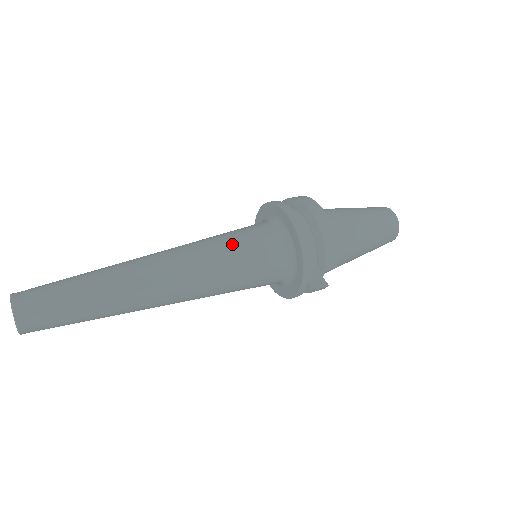
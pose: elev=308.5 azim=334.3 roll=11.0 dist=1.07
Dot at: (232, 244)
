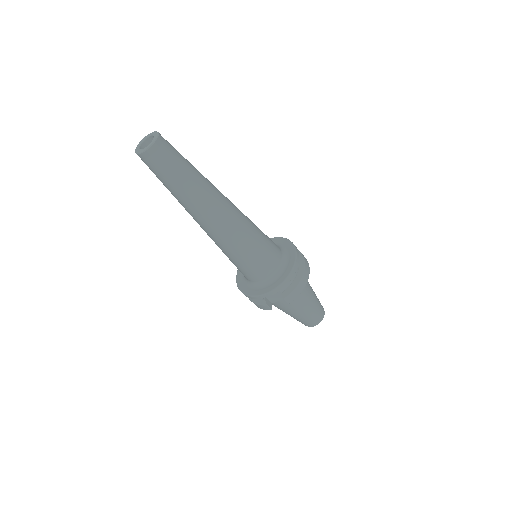
Dot at: (261, 236)
